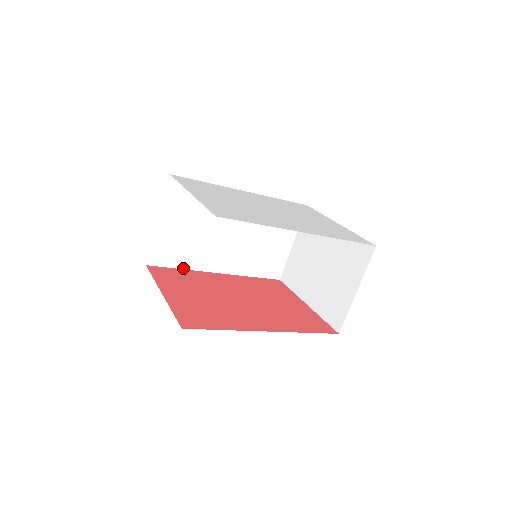
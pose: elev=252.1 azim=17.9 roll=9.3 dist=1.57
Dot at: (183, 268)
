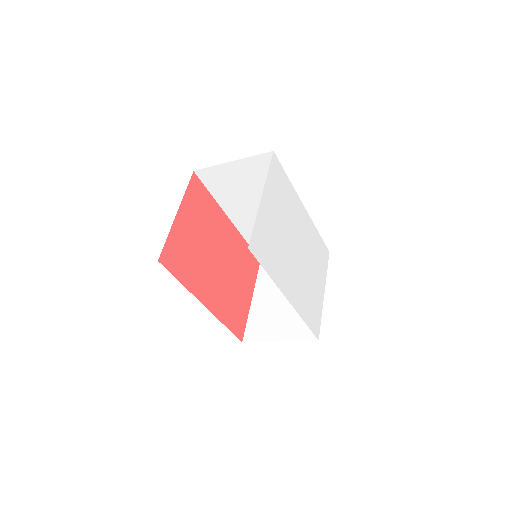
Dot at: (214, 196)
